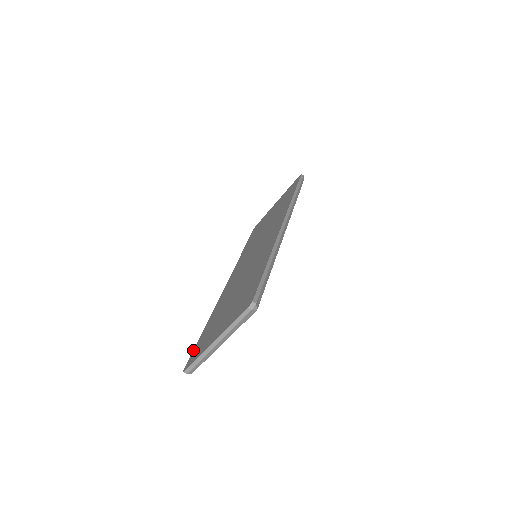
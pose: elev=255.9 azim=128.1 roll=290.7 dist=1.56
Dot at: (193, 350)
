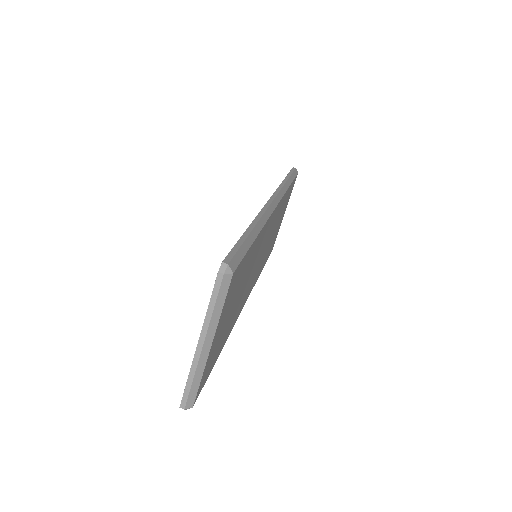
Dot at: occluded
